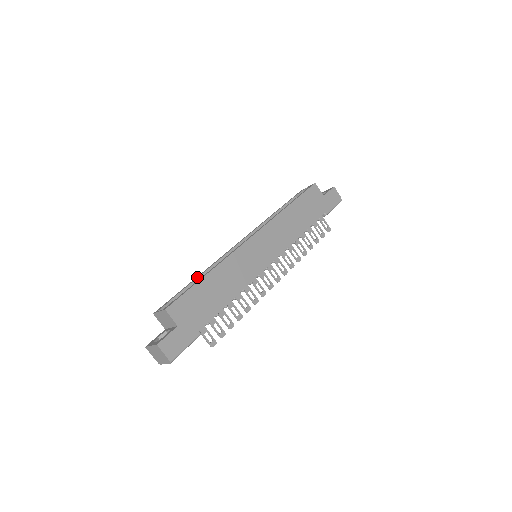
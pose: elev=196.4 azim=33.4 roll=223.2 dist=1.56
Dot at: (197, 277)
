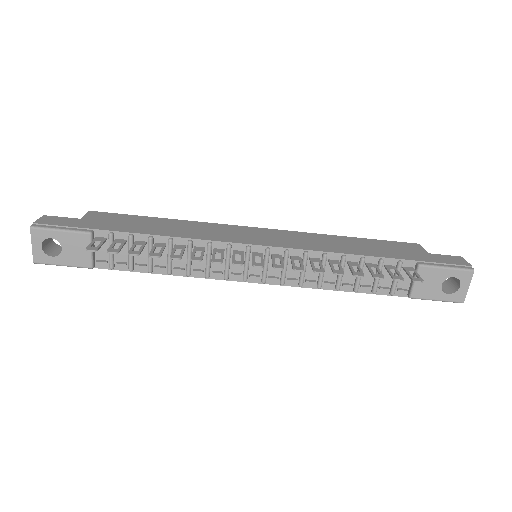
Dot at: occluded
